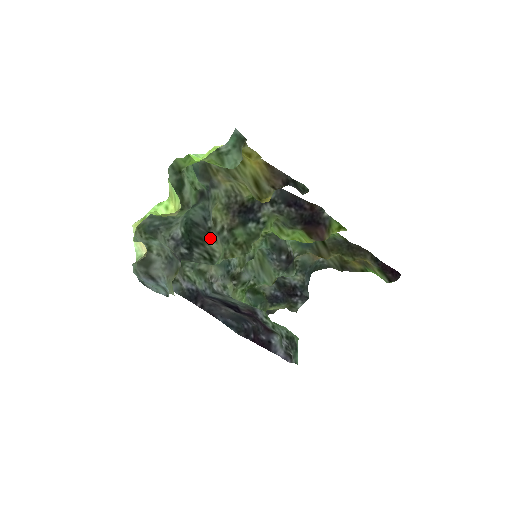
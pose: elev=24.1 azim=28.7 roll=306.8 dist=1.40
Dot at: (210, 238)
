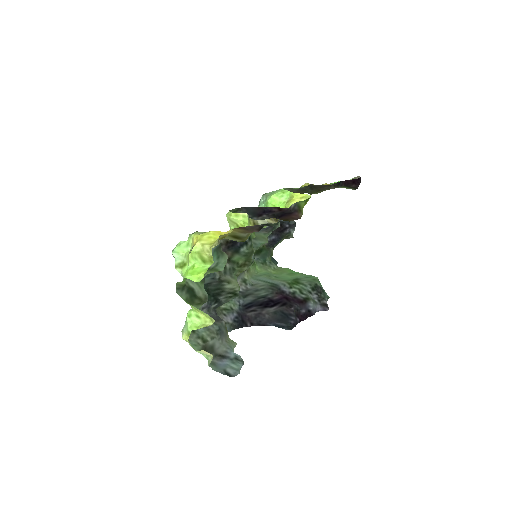
Dot at: (224, 284)
